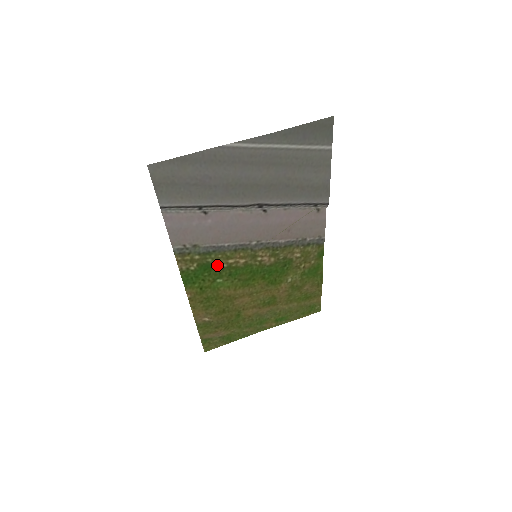
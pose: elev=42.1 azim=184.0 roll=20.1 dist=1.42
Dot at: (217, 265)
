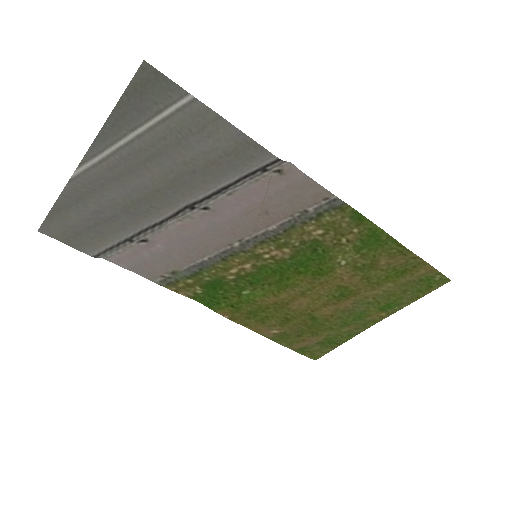
Dot at: (223, 280)
